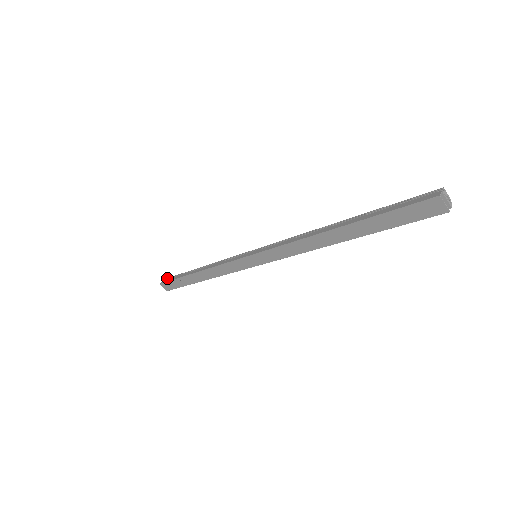
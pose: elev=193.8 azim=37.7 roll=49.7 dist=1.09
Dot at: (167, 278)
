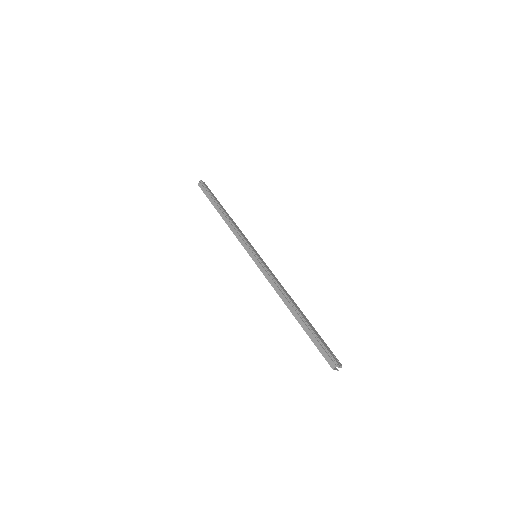
Dot at: (203, 184)
